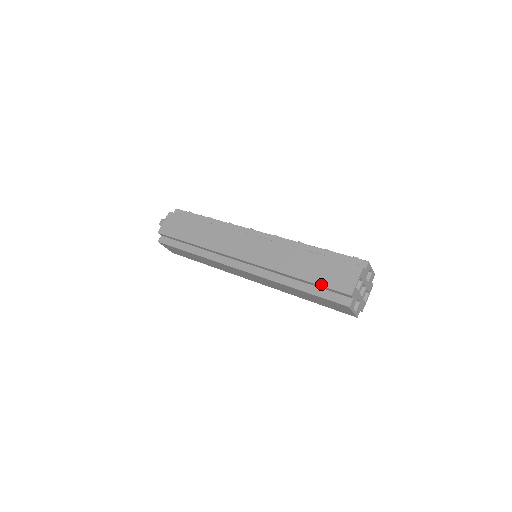
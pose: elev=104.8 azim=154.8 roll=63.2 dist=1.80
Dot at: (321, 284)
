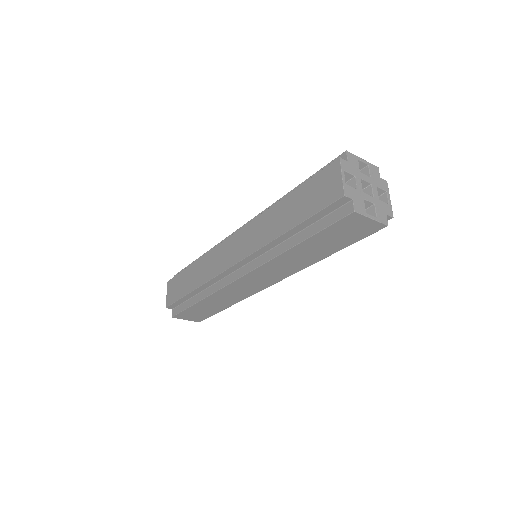
Dot at: (310, 215)
